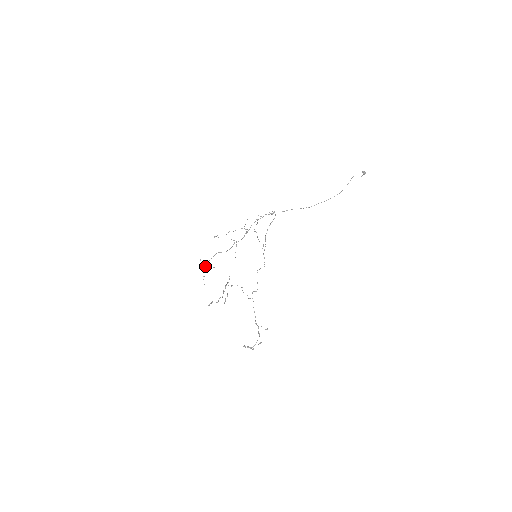
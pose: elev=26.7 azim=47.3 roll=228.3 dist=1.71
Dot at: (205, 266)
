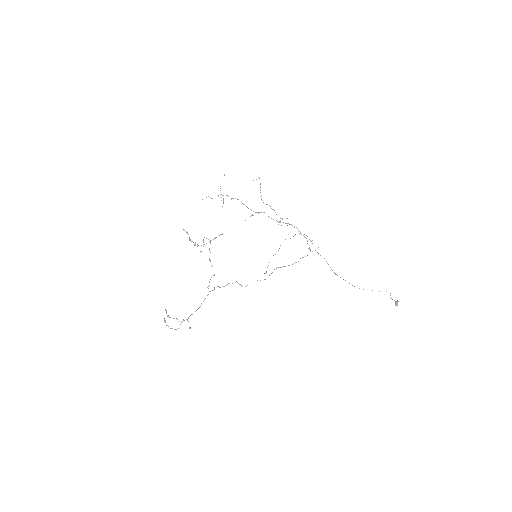
Dot at: occluded
